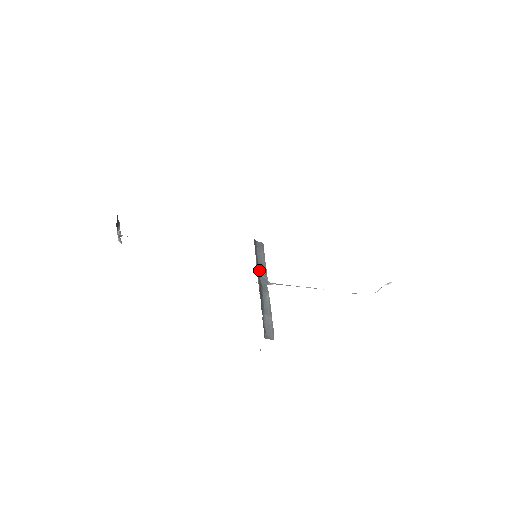
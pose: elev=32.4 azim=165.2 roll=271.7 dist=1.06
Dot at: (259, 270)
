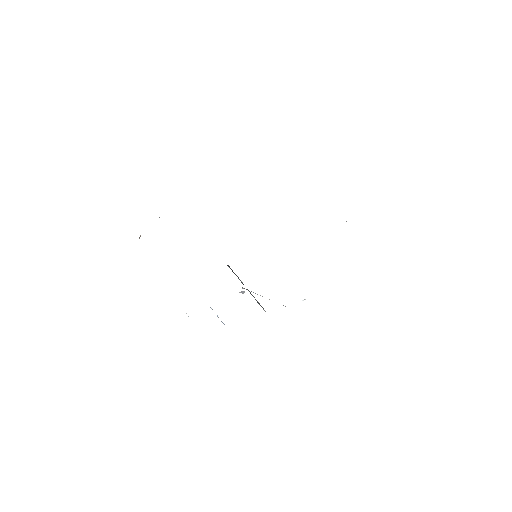
Dot at: occluded
